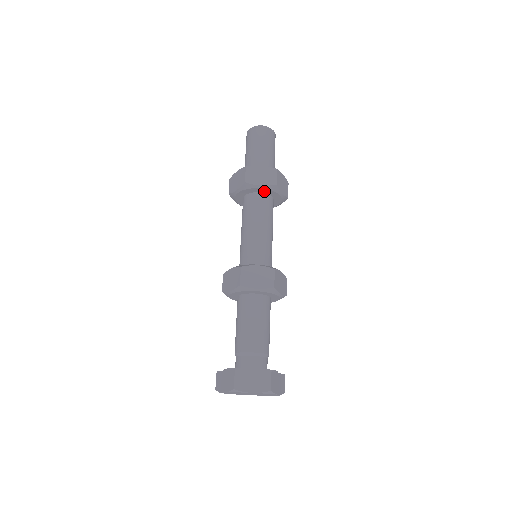
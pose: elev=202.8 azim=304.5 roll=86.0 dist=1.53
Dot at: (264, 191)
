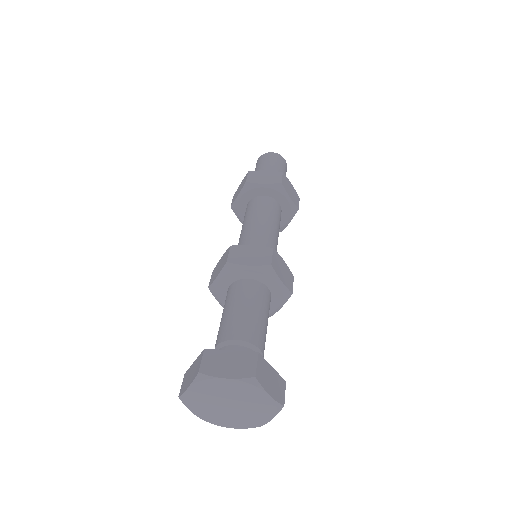
Dot at: (284, 206)
